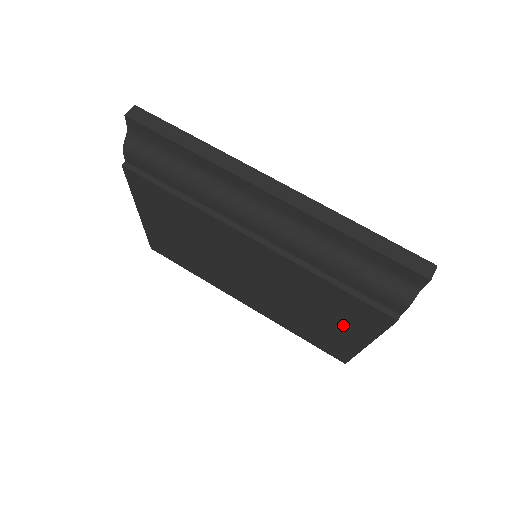
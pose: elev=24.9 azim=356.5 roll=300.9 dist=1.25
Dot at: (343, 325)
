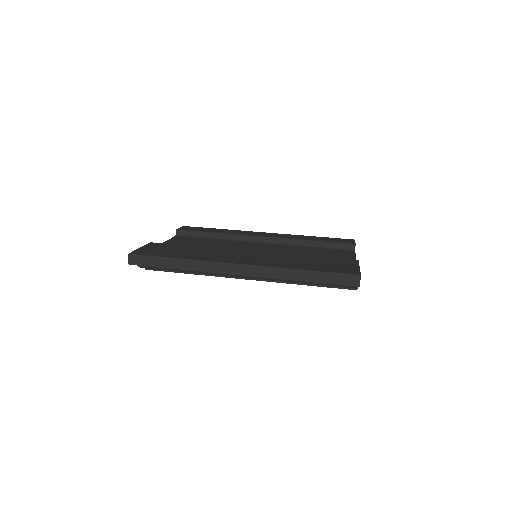
Dot at: occluded
